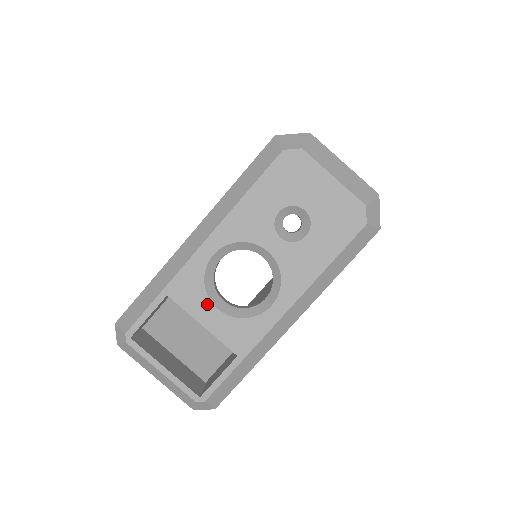
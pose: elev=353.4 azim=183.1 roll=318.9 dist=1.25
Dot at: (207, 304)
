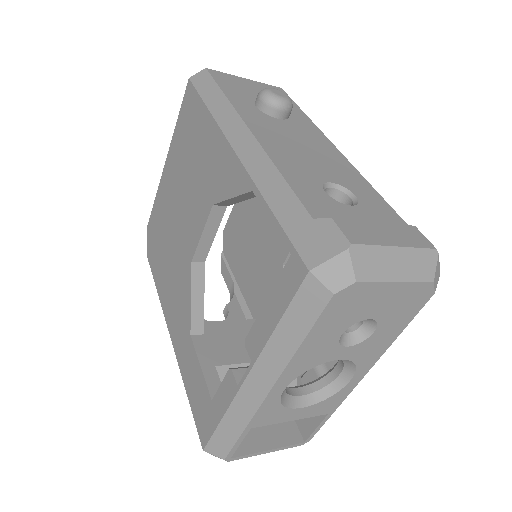
Dot at: (291, 411)
